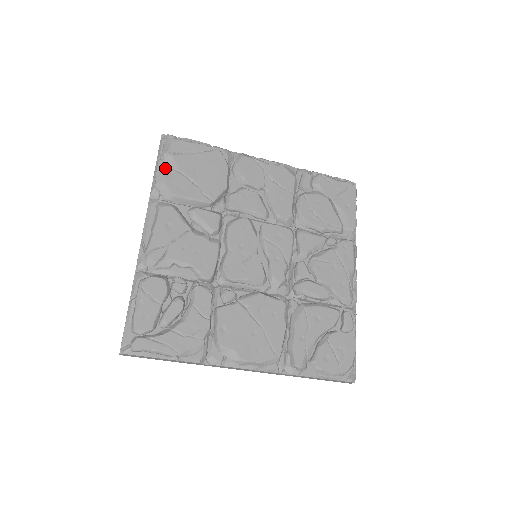
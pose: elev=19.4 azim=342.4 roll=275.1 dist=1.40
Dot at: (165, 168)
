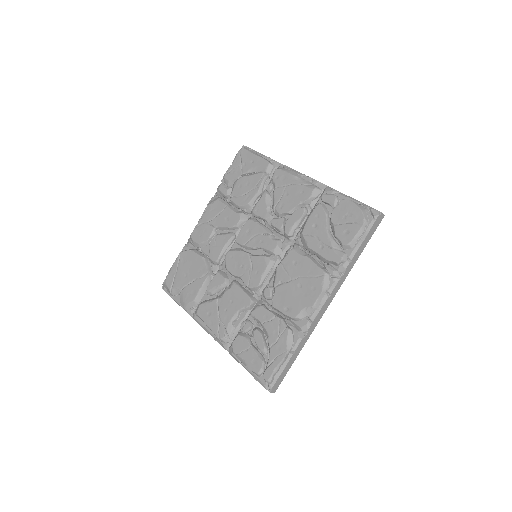
Dot at: (179, 297)
